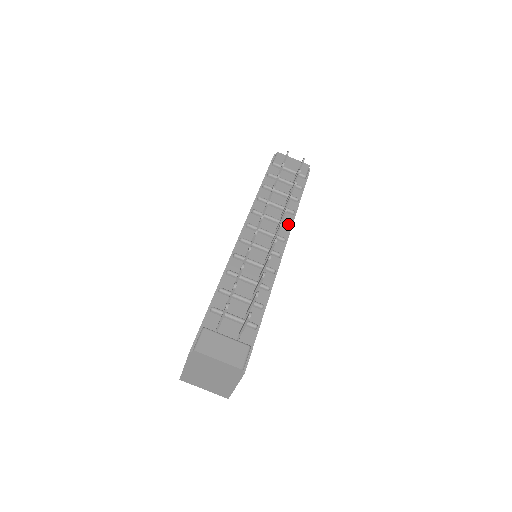
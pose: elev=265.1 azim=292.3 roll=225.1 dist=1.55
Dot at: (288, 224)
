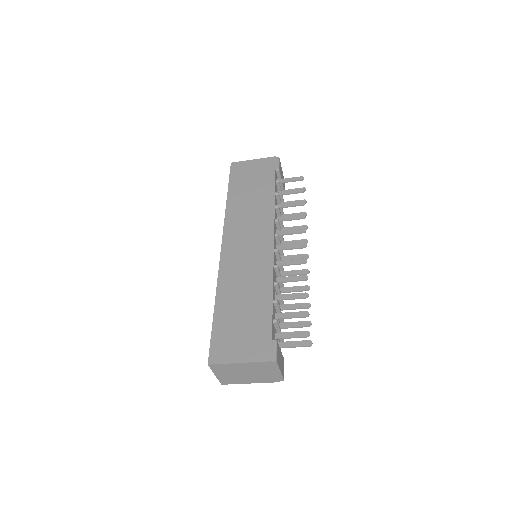
Dot at: occluded
